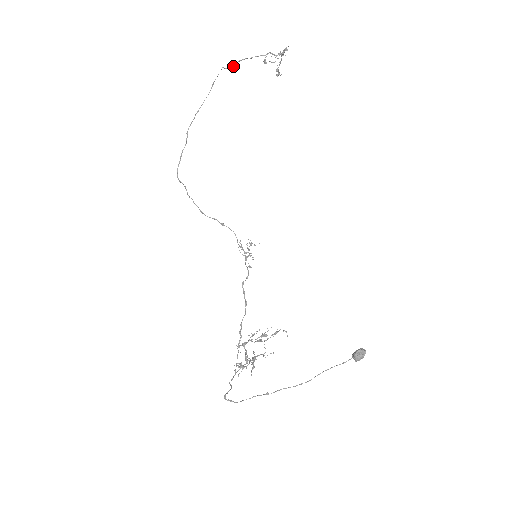
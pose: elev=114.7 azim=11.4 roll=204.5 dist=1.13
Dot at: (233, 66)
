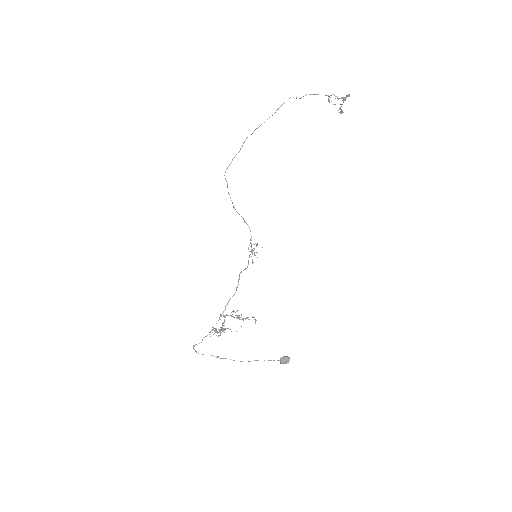
Dot at: (300, 98)
